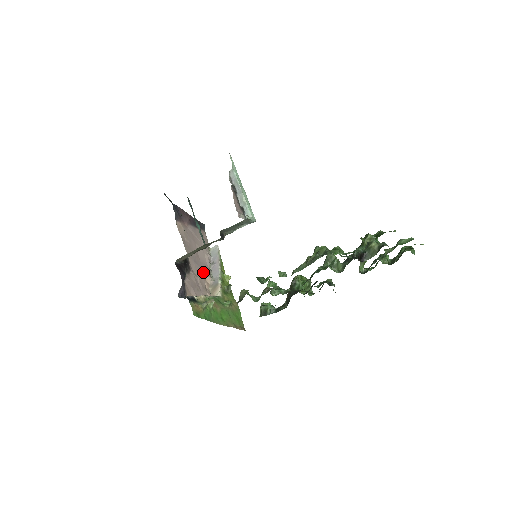
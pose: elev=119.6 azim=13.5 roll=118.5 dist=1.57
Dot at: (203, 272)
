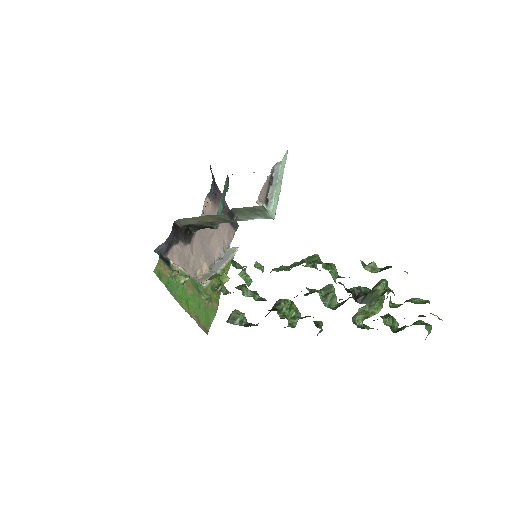
Dot at: (204, 258)
